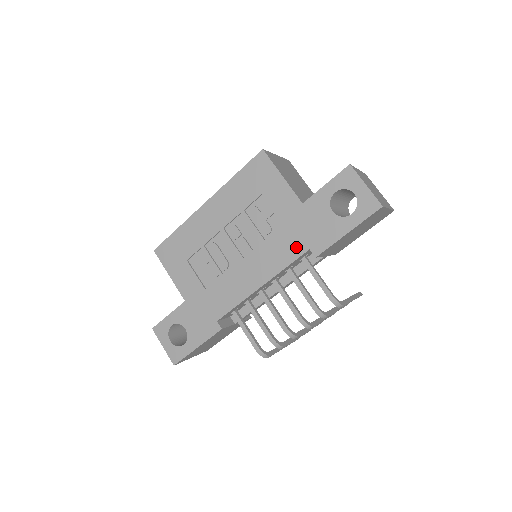
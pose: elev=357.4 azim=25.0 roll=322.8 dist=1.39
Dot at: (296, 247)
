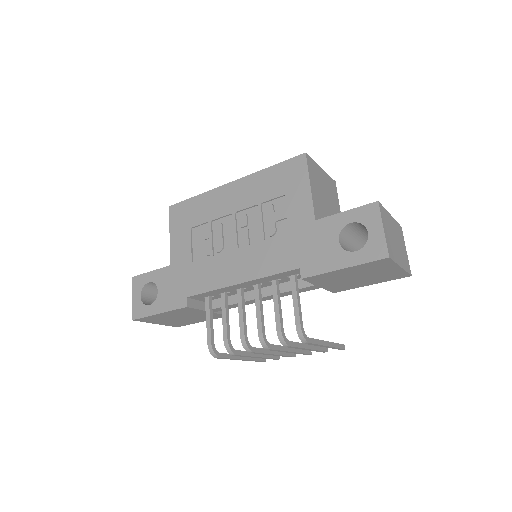
Dot at: (289, 260)
